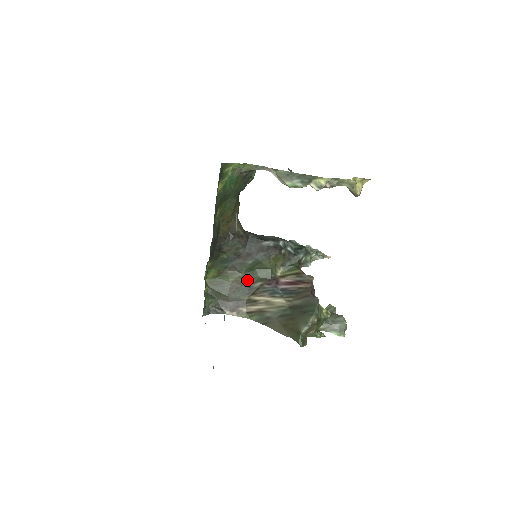
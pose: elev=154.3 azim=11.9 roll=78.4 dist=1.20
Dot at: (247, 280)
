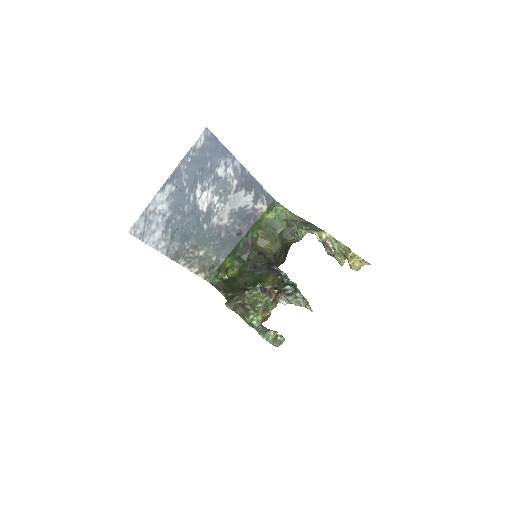
Dot at: (248, 283)
